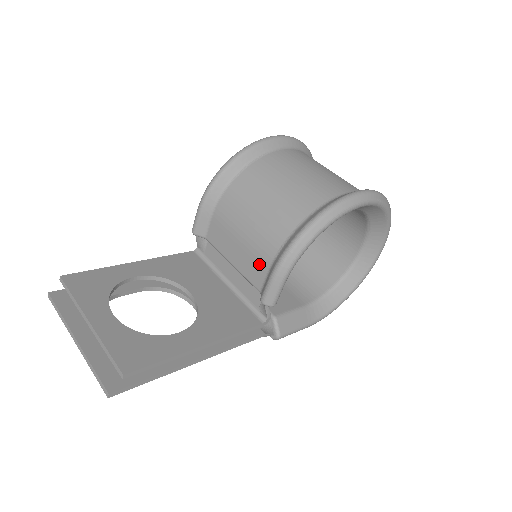
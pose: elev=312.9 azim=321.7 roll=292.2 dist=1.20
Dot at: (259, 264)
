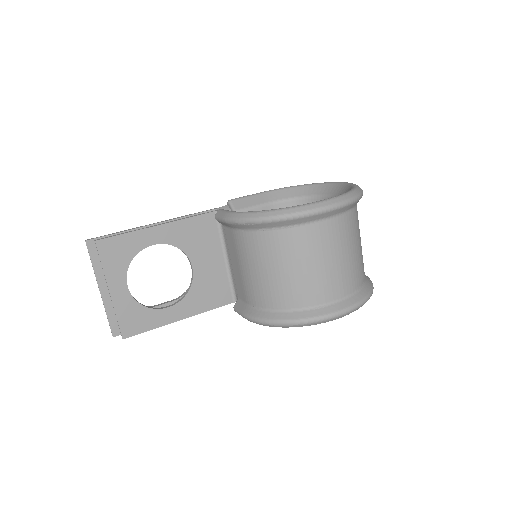
Dot at: (243, 293)
